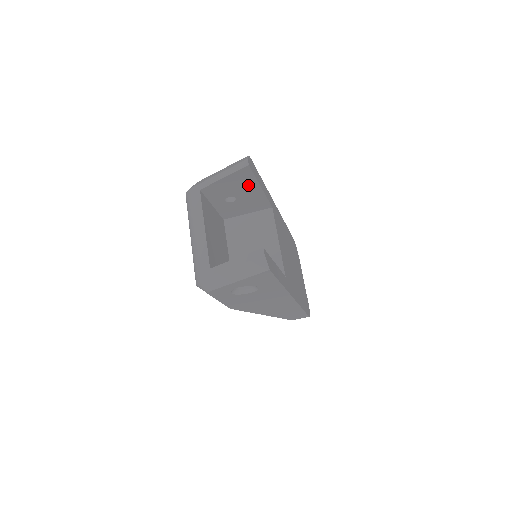
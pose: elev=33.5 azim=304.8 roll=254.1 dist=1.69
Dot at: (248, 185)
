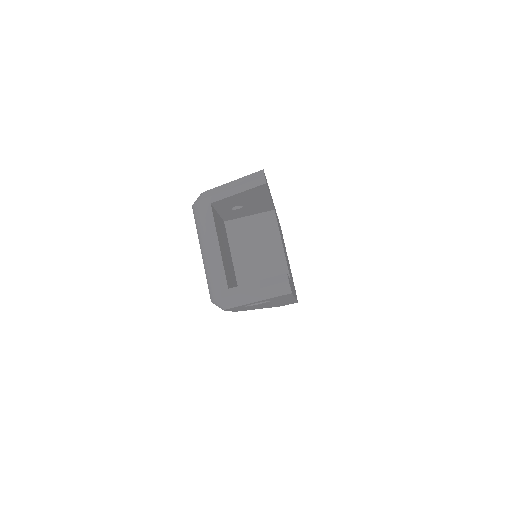
Dot at: (259, 196)
